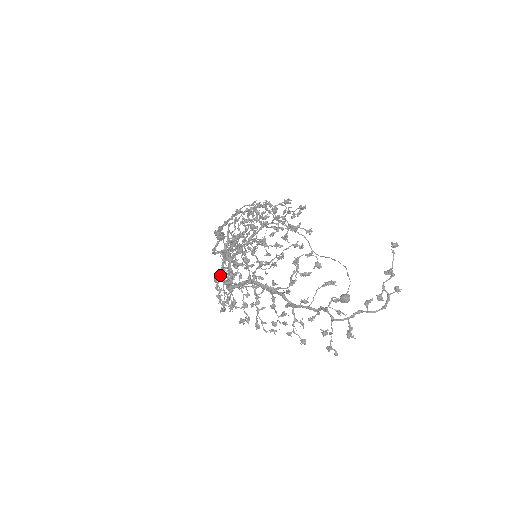
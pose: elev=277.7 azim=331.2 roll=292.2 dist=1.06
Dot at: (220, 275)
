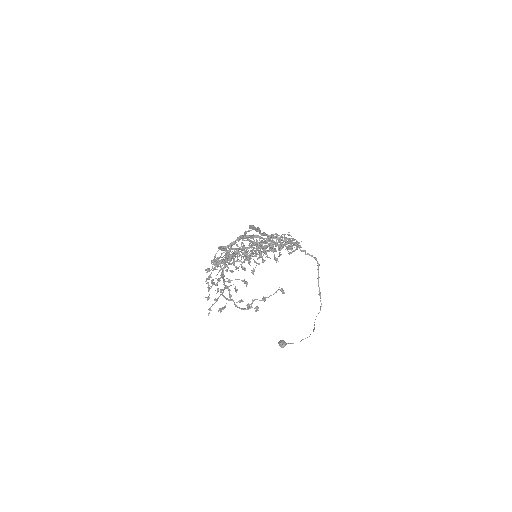
Dot at: occluded
